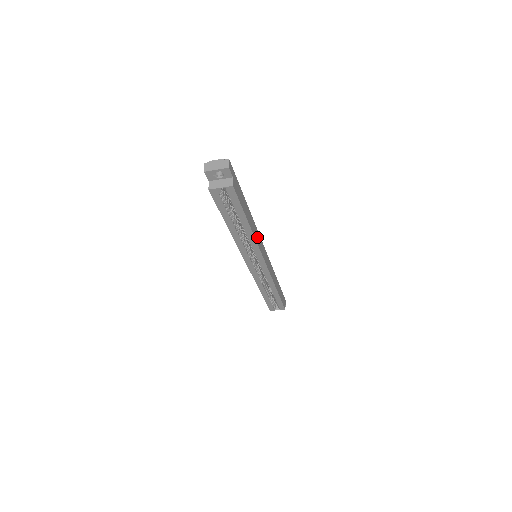
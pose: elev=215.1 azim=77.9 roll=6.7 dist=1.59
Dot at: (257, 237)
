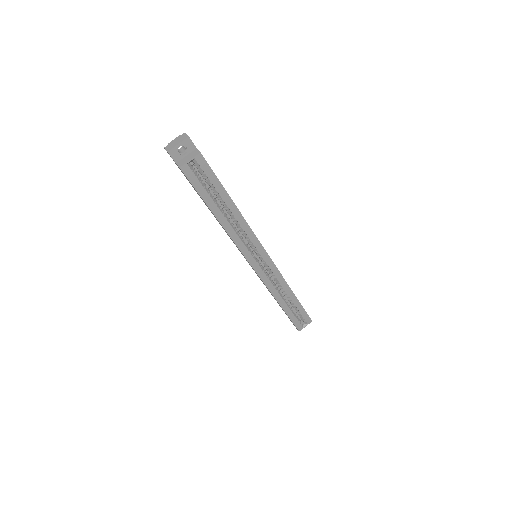
Dot at: occluded
